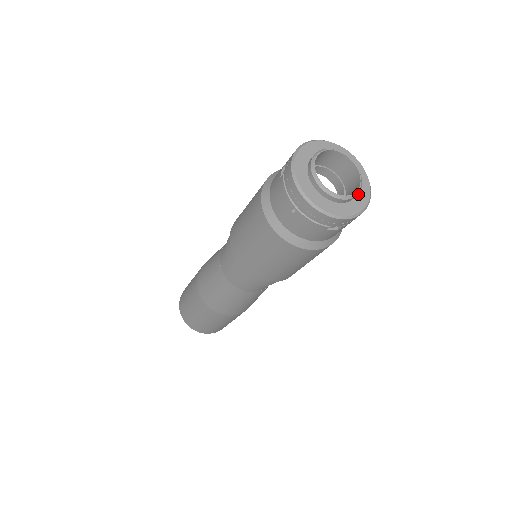
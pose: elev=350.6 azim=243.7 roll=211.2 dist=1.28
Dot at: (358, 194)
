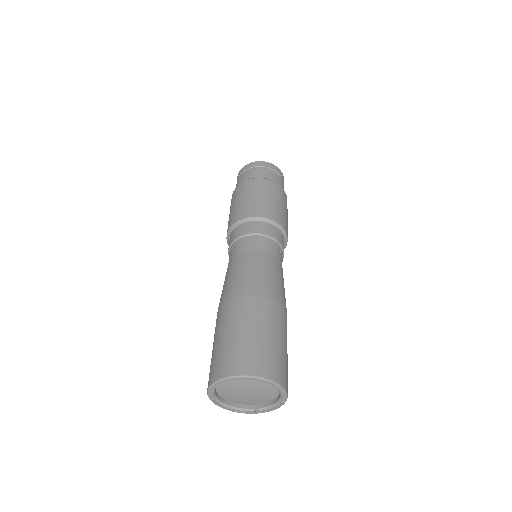
Dot at: occluded
